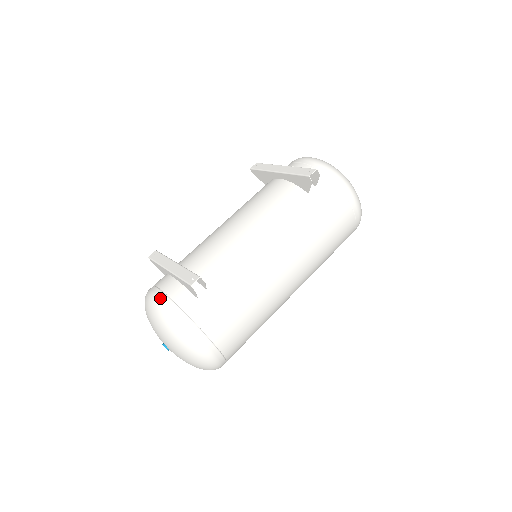
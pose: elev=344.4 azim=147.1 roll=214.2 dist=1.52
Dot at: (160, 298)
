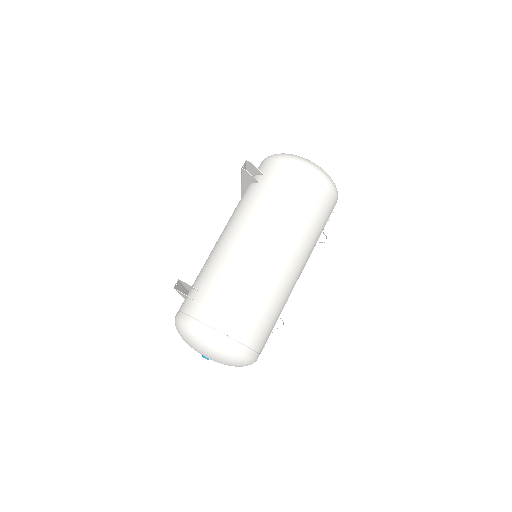
Dot at: (176, 315)
